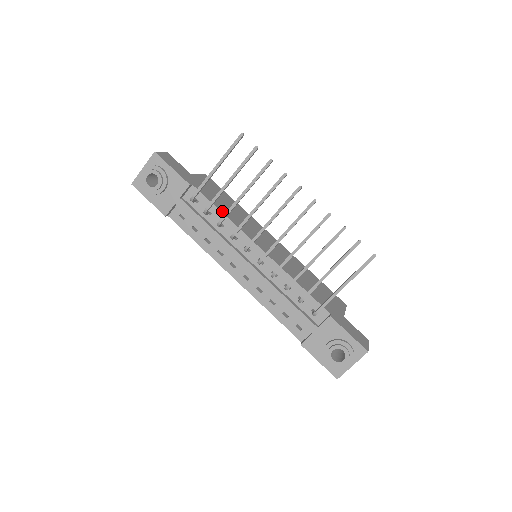
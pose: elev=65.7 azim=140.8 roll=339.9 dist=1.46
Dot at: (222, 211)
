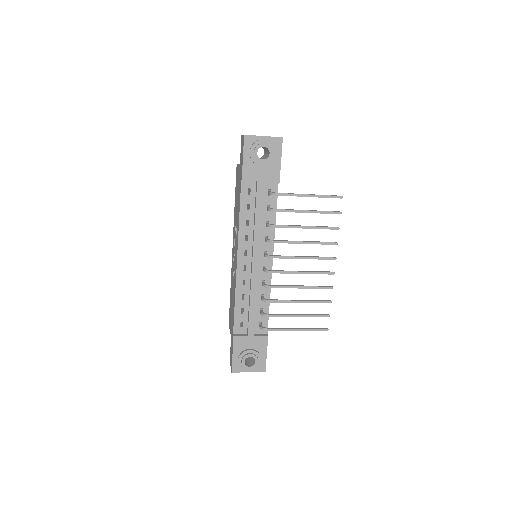
Dot at: occluded
